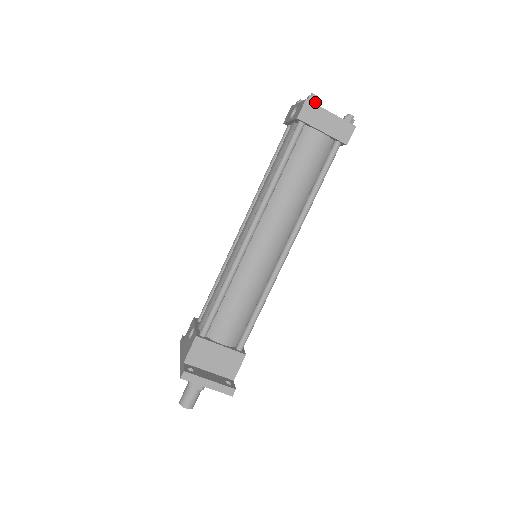
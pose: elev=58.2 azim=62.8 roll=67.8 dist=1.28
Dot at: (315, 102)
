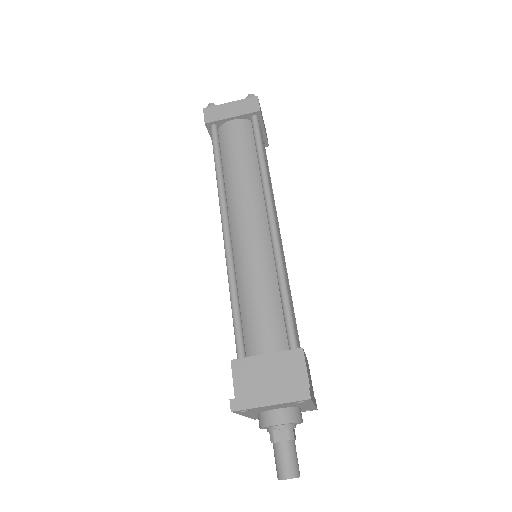
Dot at: (213, 107)
